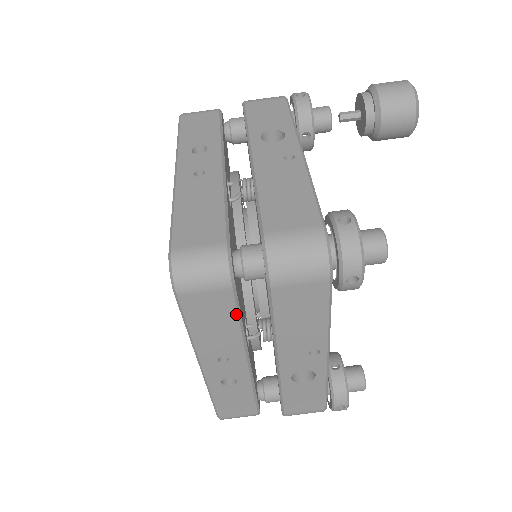
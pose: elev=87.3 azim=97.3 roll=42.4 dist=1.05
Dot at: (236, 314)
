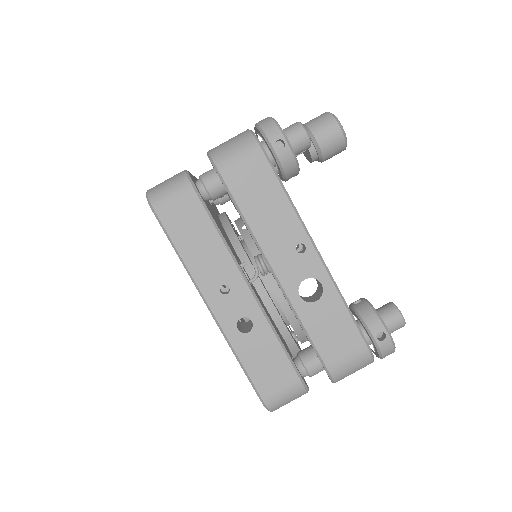
Dot at: (210, 221)
